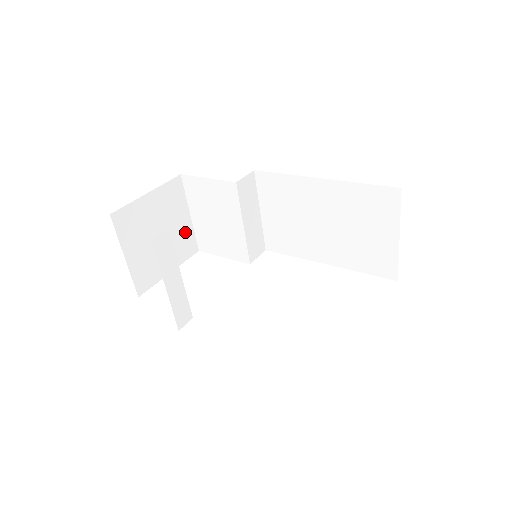
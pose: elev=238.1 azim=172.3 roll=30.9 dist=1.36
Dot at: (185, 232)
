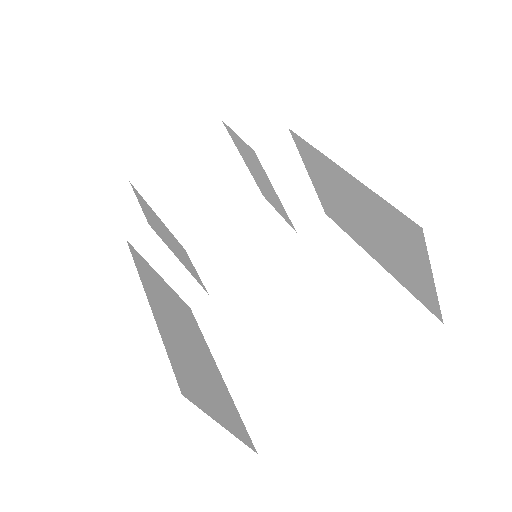
Dot at: (239, 180)
